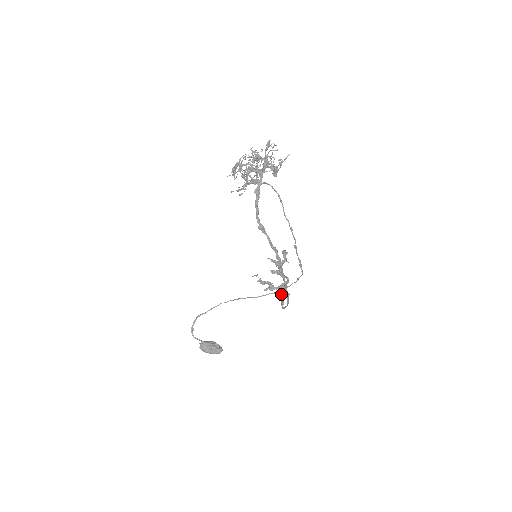
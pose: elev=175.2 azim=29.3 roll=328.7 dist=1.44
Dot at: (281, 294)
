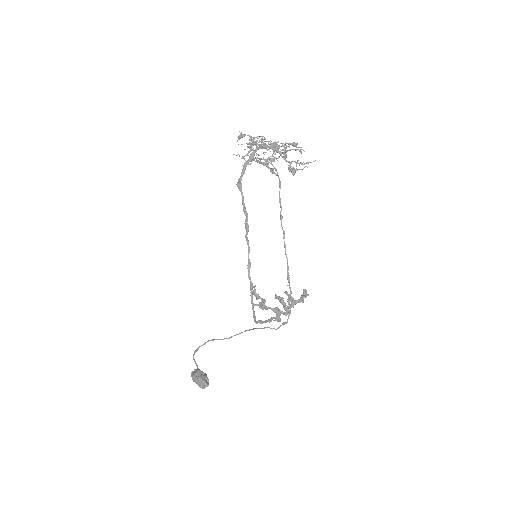
Dot at: occluded
